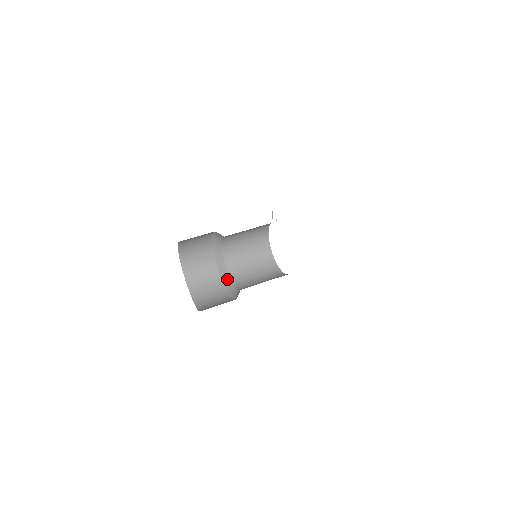
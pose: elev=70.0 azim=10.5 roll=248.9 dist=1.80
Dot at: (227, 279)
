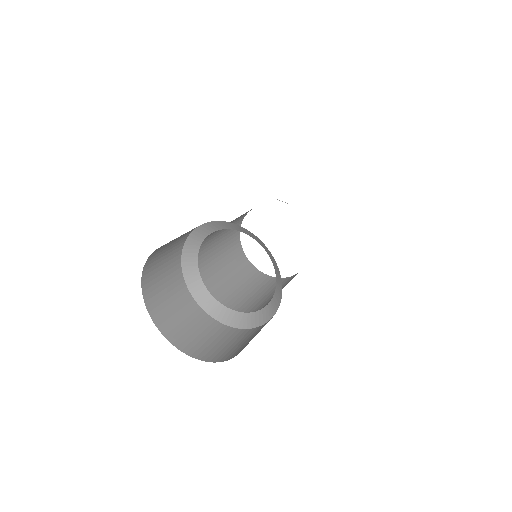
Dot at: (201, 291)
